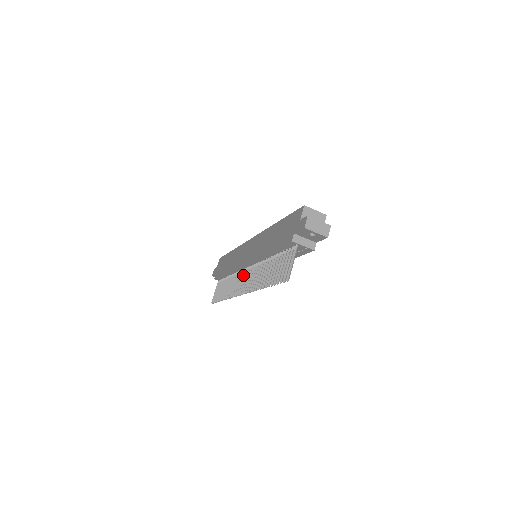
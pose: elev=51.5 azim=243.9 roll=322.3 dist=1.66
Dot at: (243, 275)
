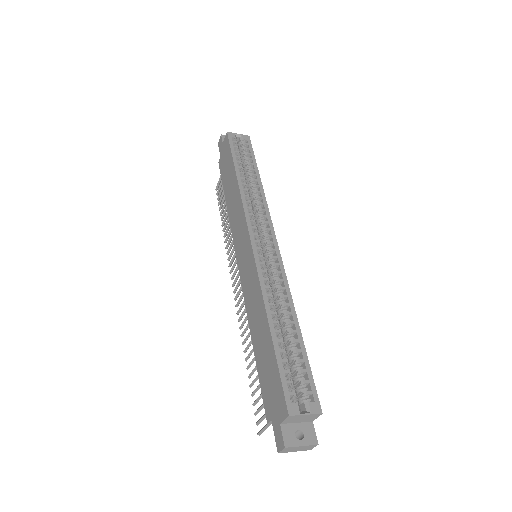
Dot at: occluded
